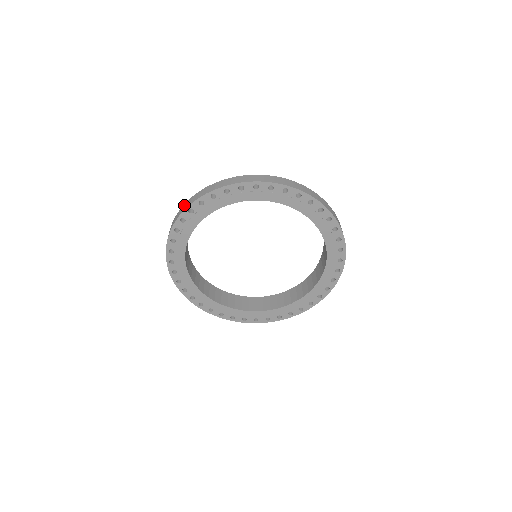
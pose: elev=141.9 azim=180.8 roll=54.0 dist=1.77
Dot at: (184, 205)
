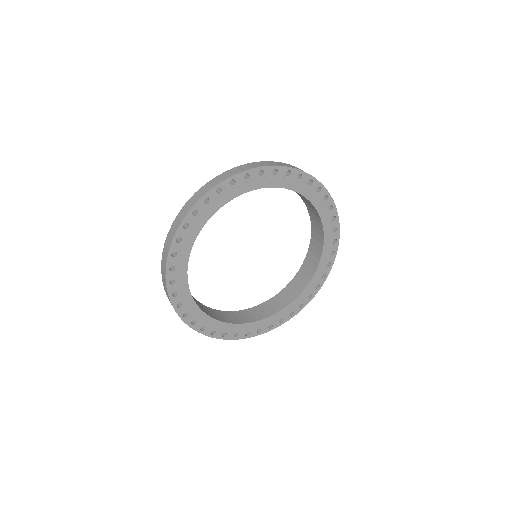
Dot at: (236, 168)
